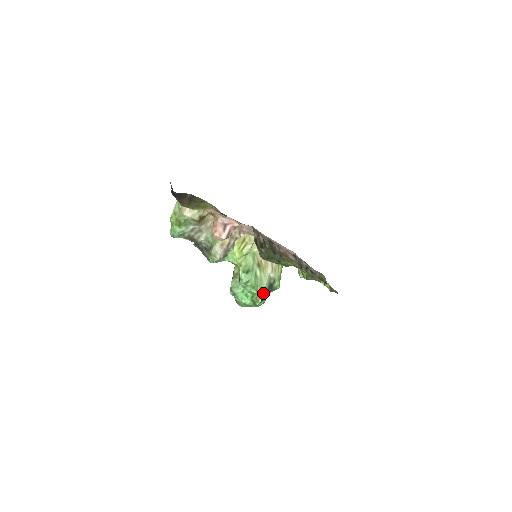
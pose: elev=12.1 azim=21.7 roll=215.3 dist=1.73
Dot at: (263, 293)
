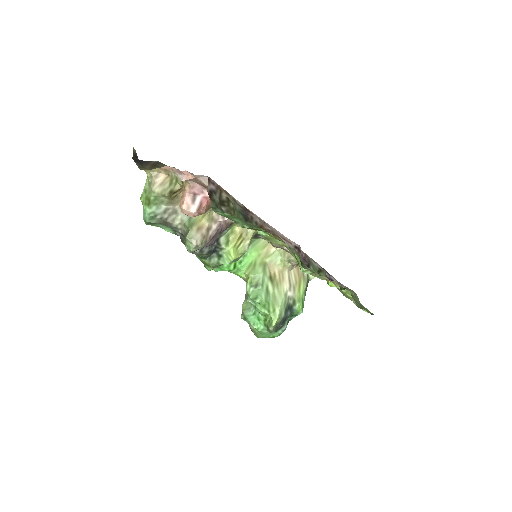
Dot at: (277, 314)
